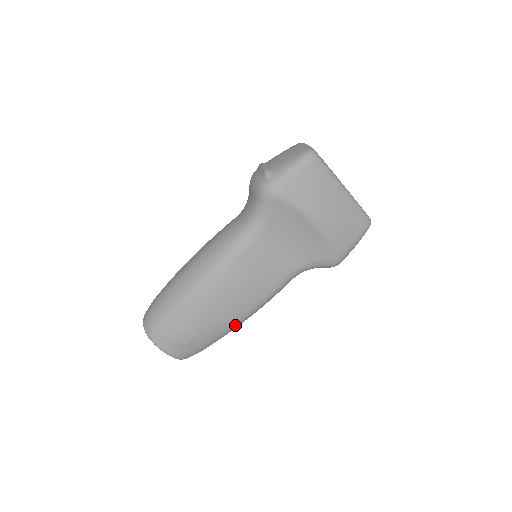
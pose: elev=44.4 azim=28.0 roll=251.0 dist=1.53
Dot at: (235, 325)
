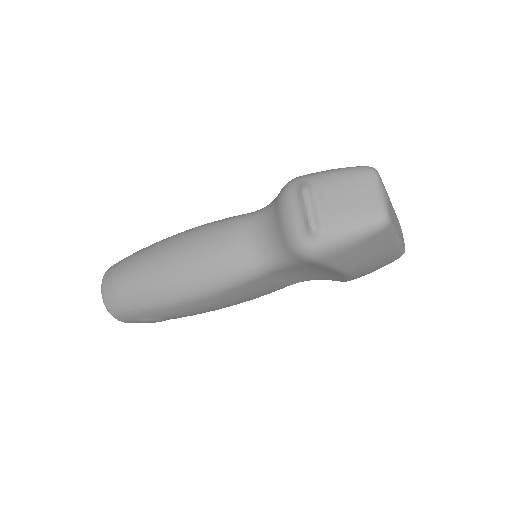
Dot at: occluded
